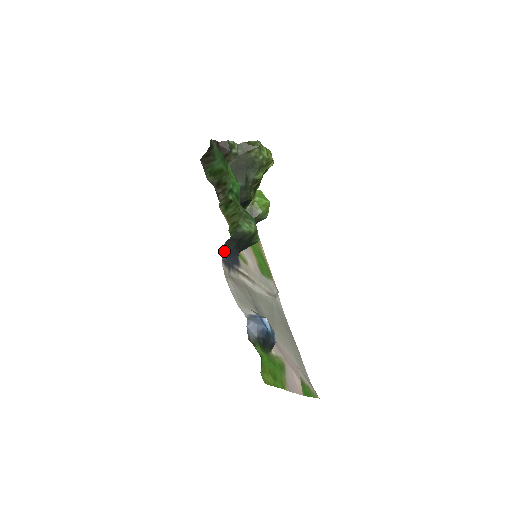
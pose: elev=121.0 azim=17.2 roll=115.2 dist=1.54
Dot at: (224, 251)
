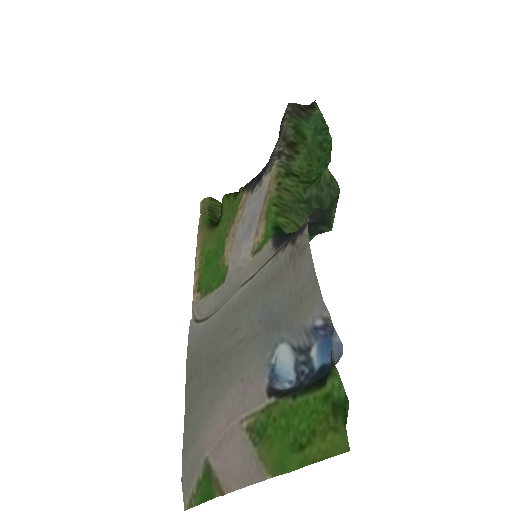
Dot at: (309, 215)
